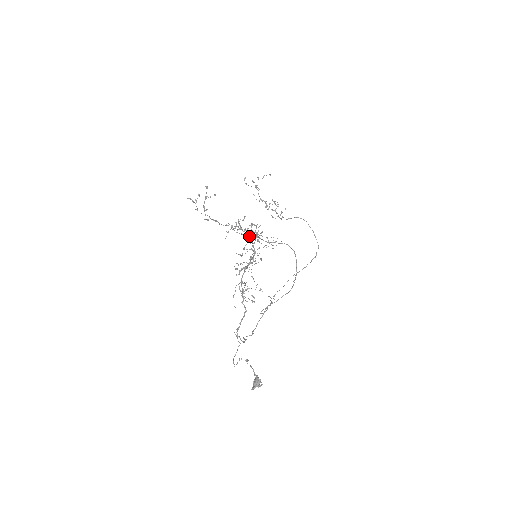
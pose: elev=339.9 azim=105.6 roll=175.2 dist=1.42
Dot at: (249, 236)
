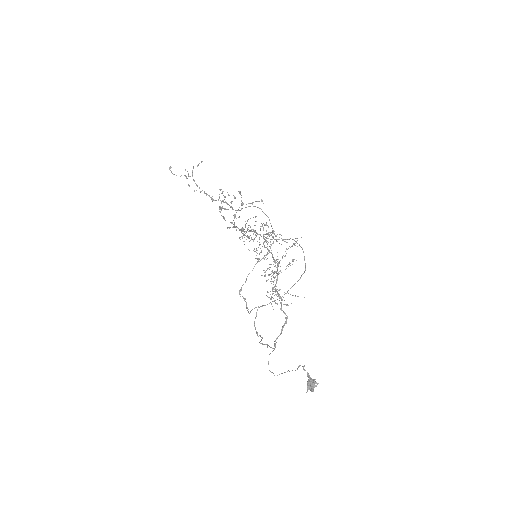
Dot at: (259, 237)
